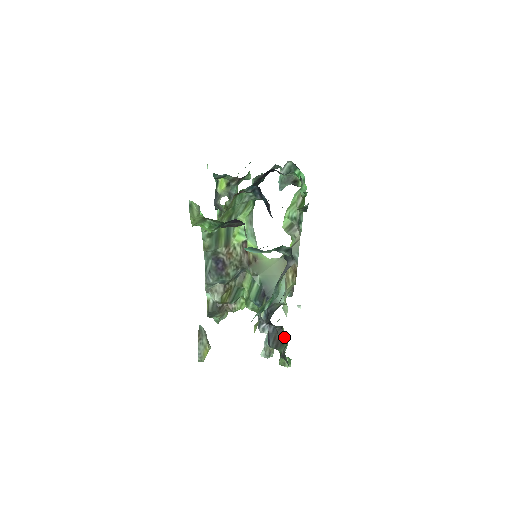
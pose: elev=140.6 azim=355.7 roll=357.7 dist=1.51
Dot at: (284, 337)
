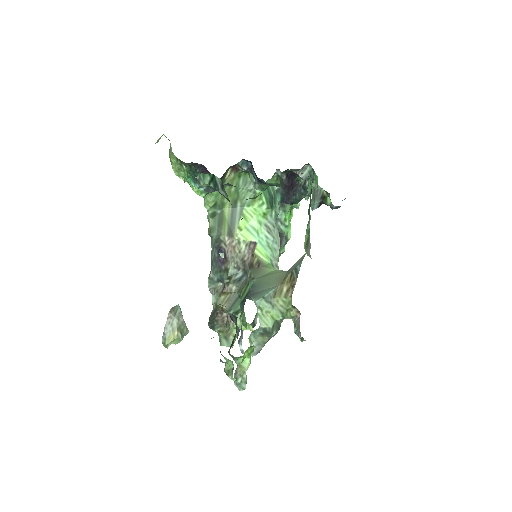
Dot at: occluded
